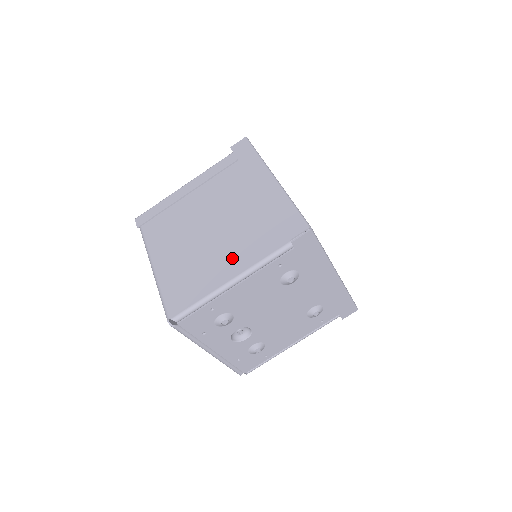
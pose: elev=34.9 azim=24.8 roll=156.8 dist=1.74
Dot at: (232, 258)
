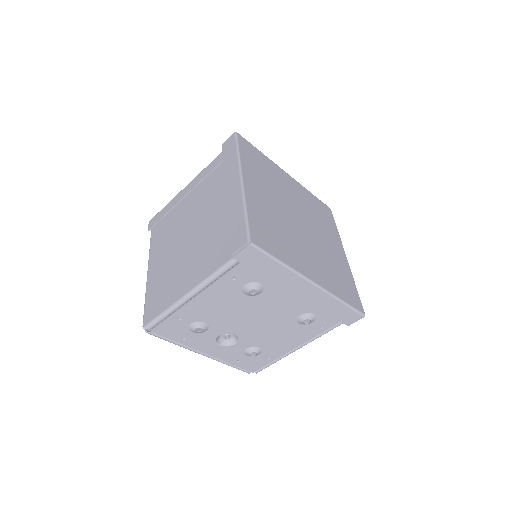
Dot at: (193, 269)
